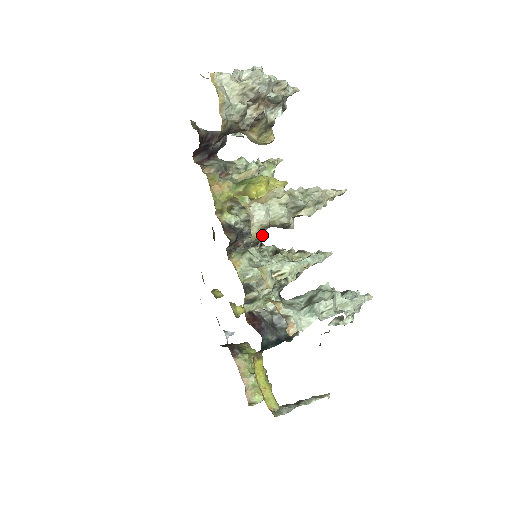
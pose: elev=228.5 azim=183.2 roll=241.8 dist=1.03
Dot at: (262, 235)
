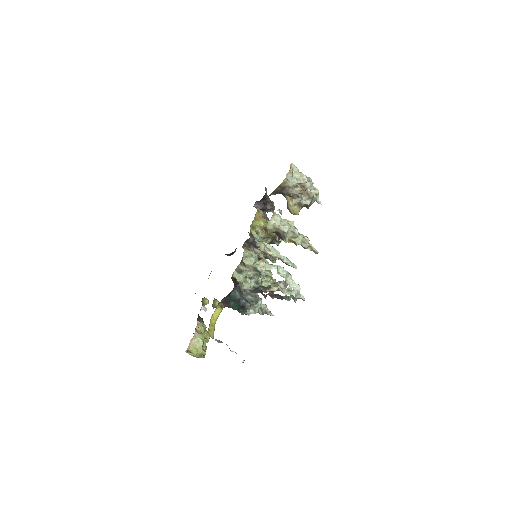
Dot at: (271, 231)
